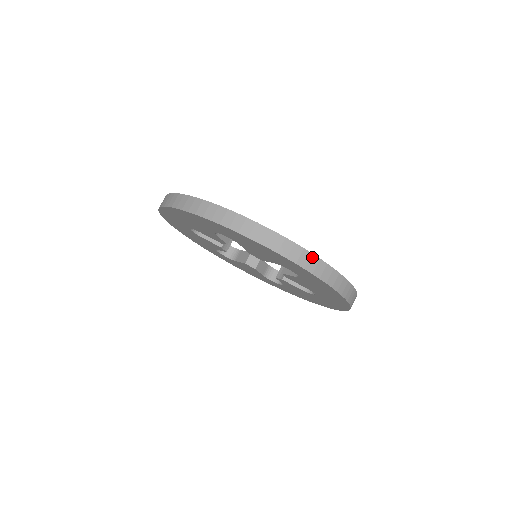
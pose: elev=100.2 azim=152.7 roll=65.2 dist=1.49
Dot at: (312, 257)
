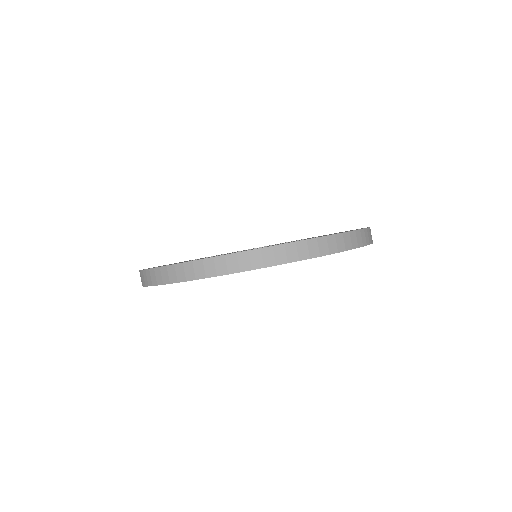
Dot at: (356, 233)
